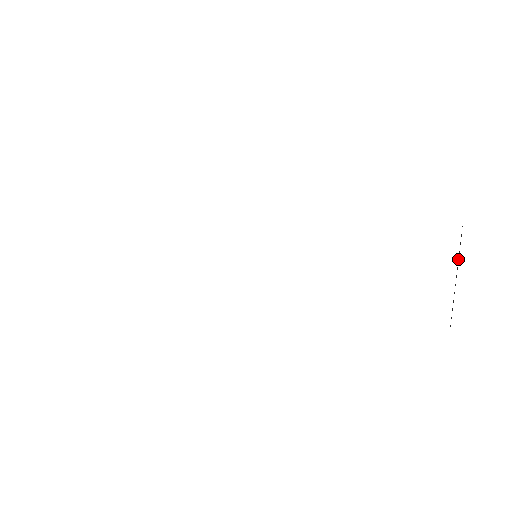
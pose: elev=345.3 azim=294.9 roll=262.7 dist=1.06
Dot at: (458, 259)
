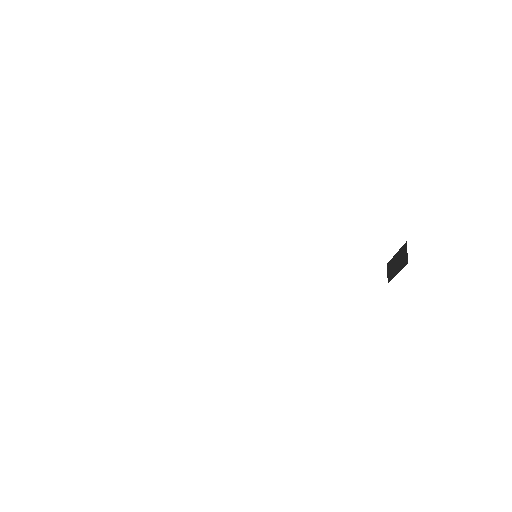
Dot at: (400, 254)
